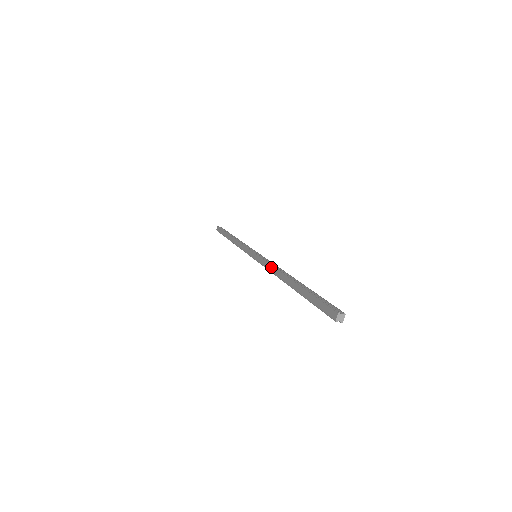
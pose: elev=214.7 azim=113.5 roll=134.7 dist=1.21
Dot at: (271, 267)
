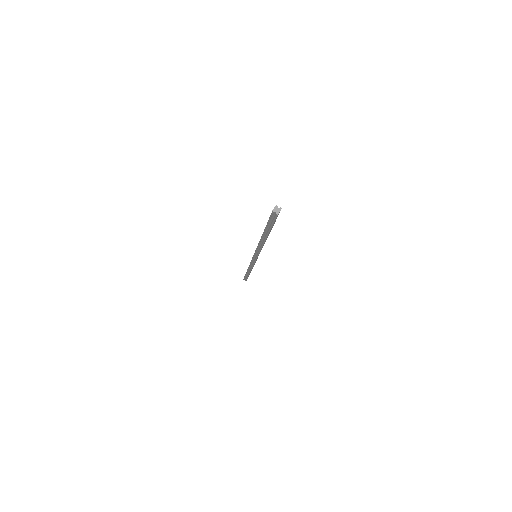
Dot at: occluded
